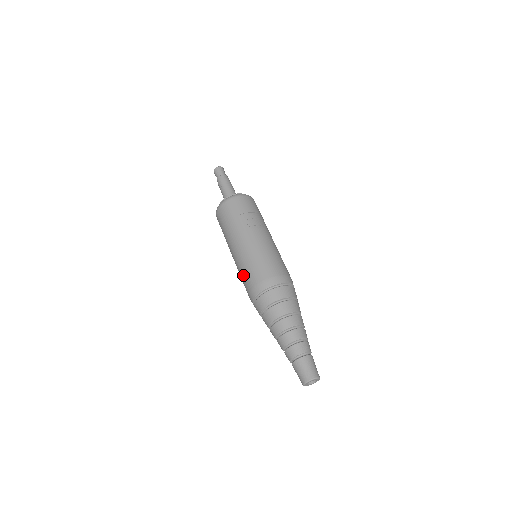
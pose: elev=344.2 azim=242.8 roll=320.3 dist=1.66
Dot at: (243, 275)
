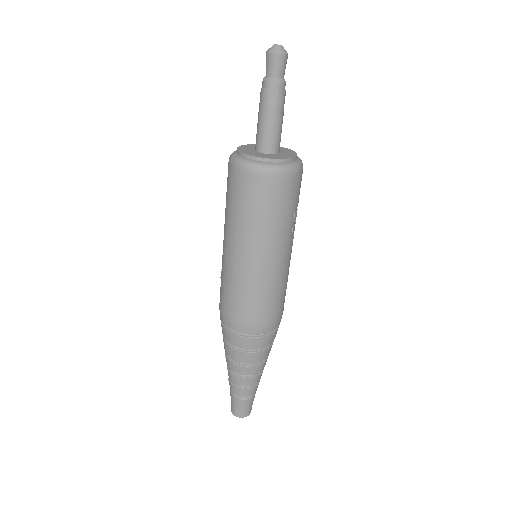
Dot at: (251, 301)
